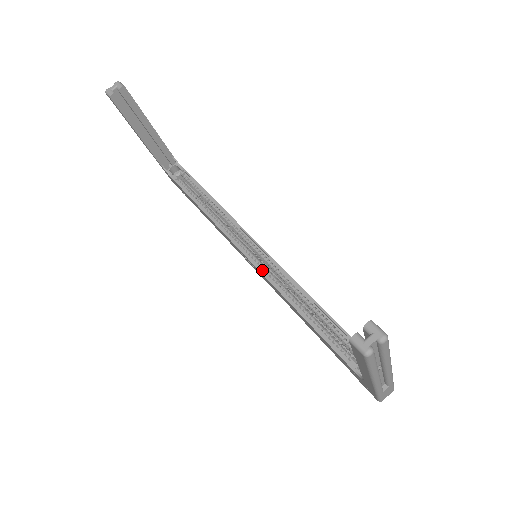
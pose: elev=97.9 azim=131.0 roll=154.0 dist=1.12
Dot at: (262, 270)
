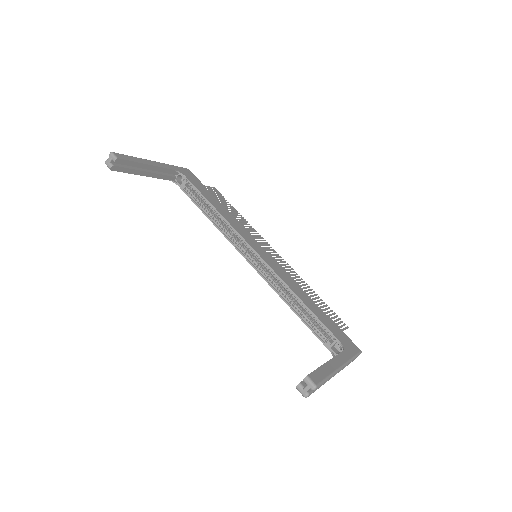
Dot at: (261, 272)
